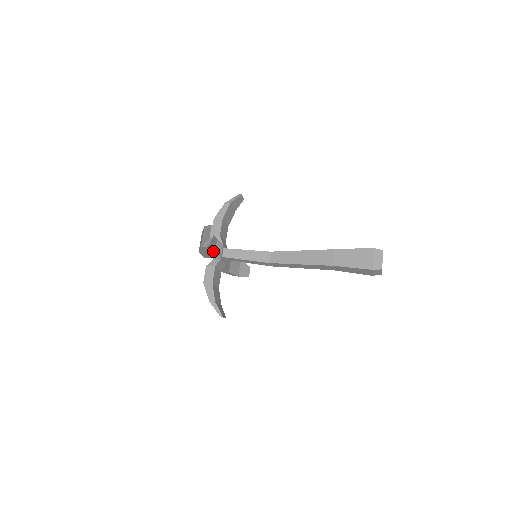
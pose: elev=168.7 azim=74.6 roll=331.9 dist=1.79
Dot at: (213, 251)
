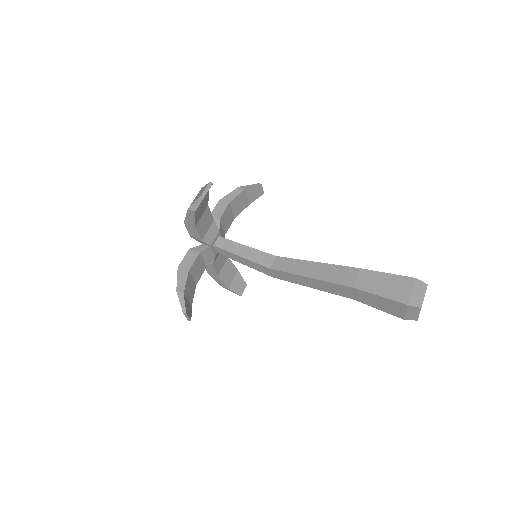
Dot at: (203, 230)
